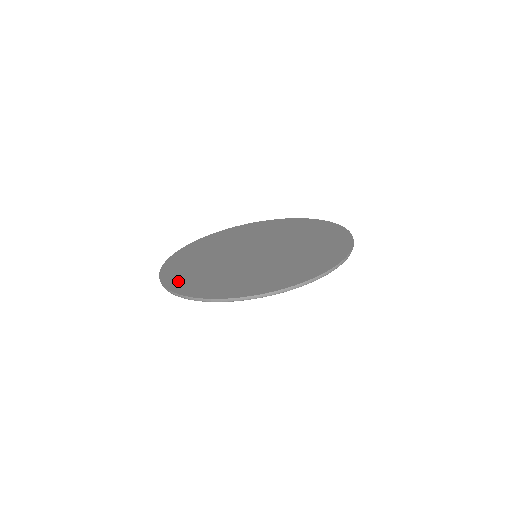
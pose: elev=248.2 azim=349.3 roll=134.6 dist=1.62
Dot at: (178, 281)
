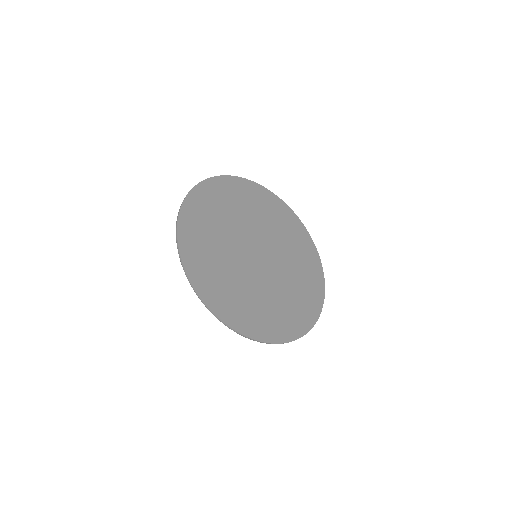
Dot at: (241, 320)
